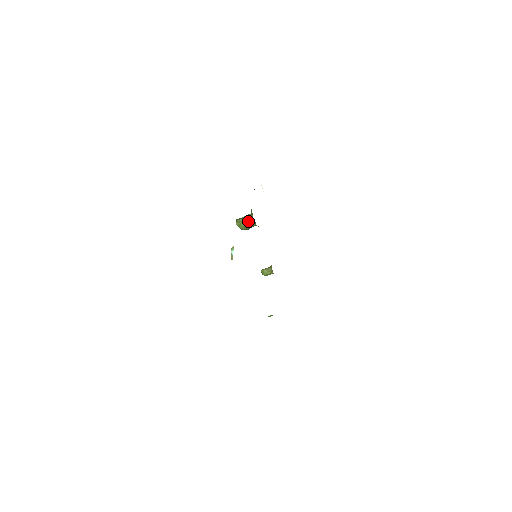
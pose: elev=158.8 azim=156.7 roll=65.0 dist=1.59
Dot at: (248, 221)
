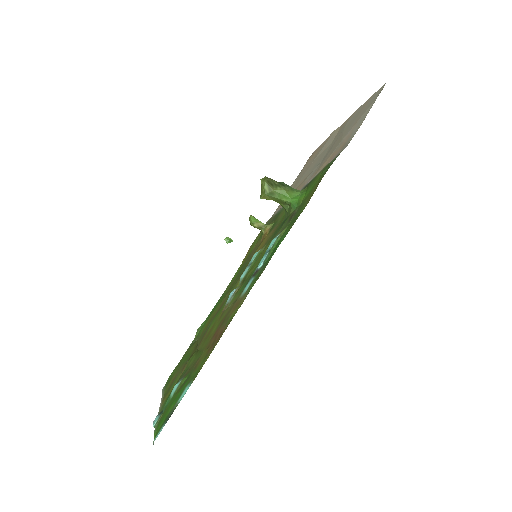
Dot at: (279, 202)
